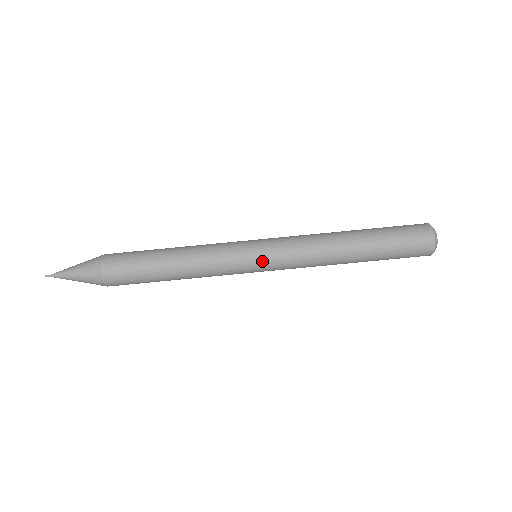
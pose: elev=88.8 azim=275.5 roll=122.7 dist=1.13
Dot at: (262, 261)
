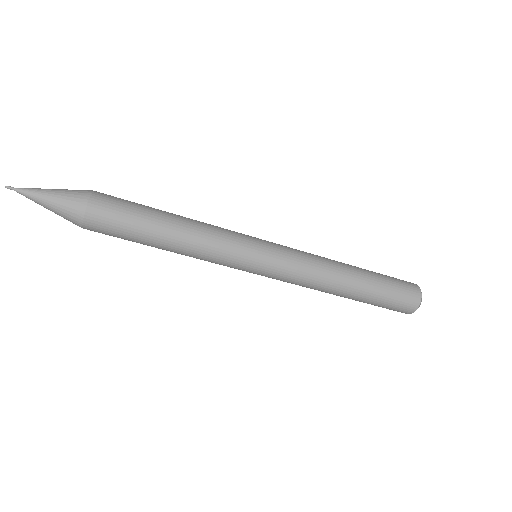
Dot at: (264, 266)
